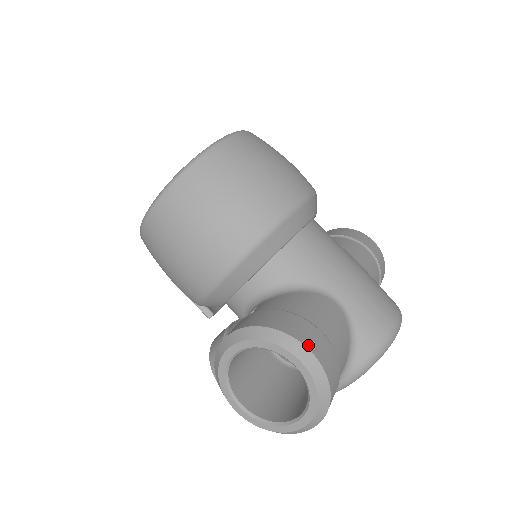
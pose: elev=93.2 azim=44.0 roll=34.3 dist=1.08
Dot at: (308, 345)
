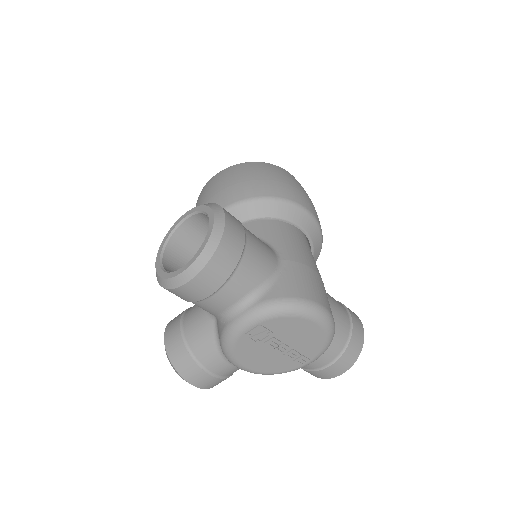
Dot at: (227, 215)
